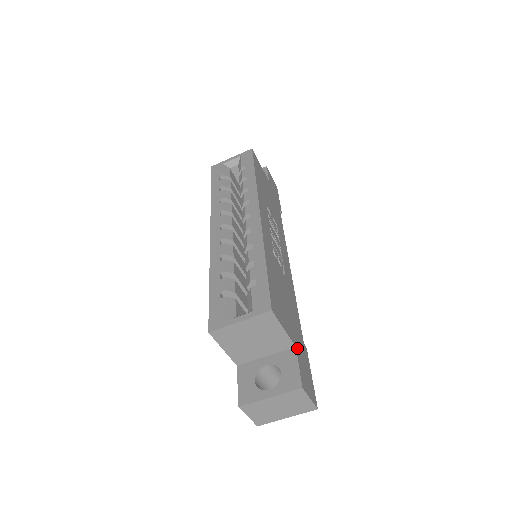
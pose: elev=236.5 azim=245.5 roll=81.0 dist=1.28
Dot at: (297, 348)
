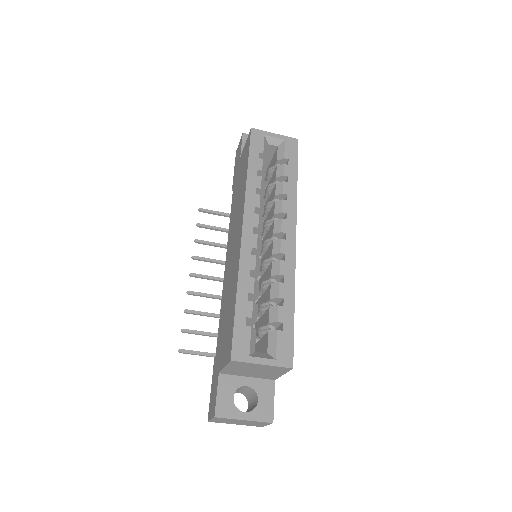
Dot at: (274, 379)
